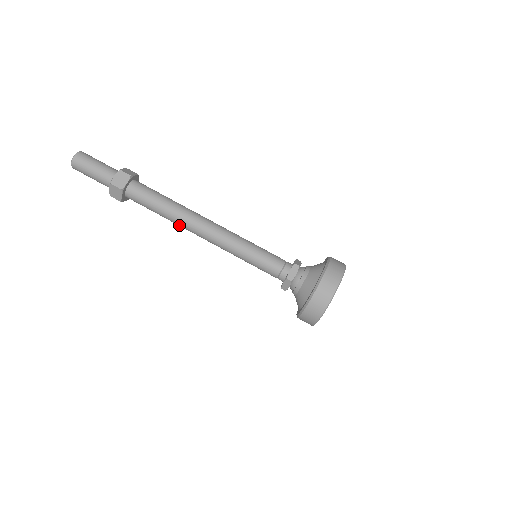
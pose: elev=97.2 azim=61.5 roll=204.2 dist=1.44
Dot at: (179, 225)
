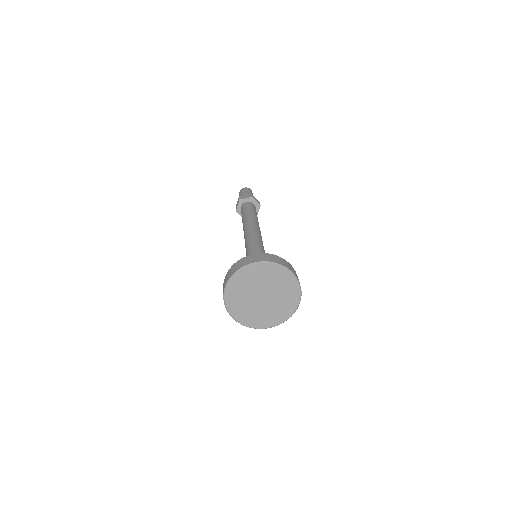
Dot at: occluded
